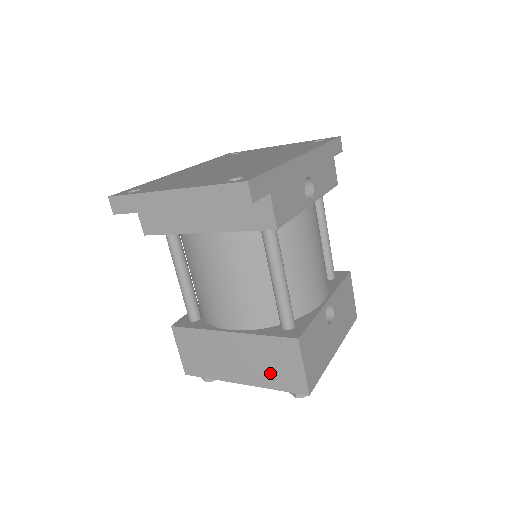
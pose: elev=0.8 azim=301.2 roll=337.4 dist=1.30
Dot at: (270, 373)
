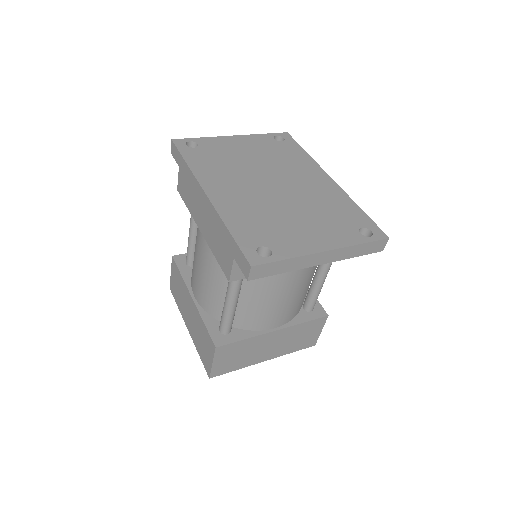
Dot at: (294, 344)
